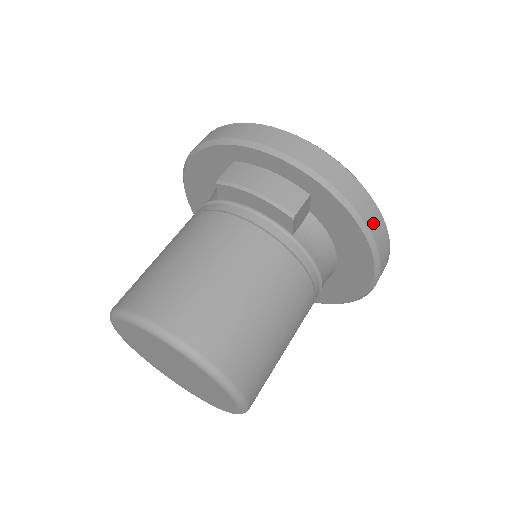
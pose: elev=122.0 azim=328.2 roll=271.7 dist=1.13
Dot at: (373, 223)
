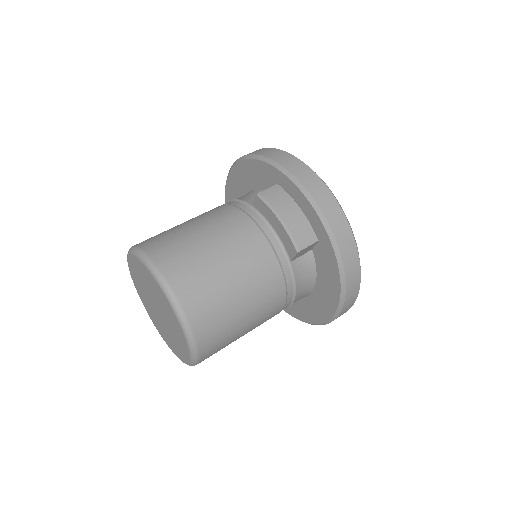
Dot at: (351, 283)
